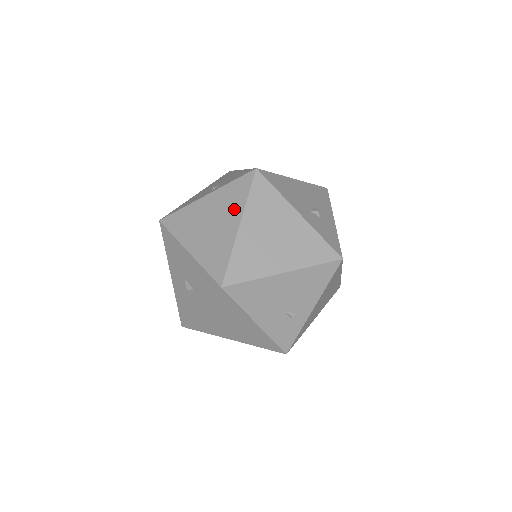
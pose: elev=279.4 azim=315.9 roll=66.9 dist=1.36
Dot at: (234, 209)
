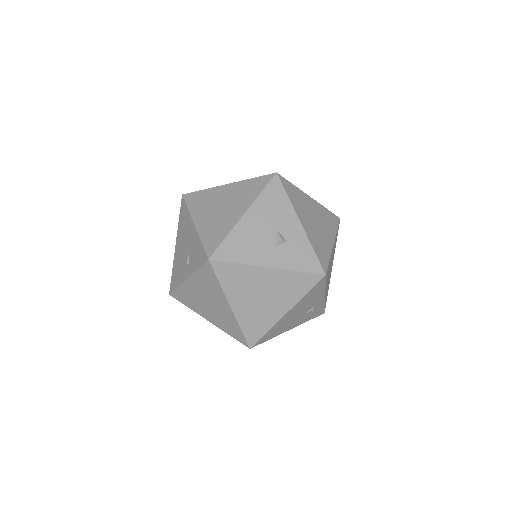
Dot at: (217, 293)
